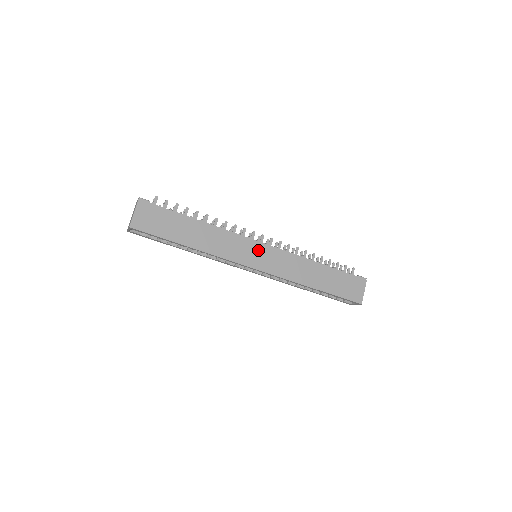
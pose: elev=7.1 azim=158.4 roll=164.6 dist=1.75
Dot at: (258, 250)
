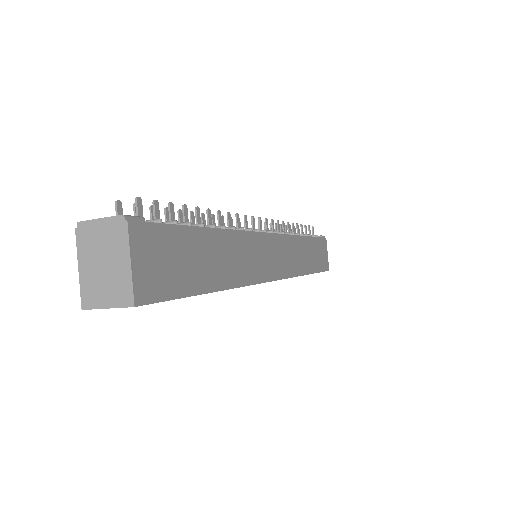
Dot at: (271, 248)
